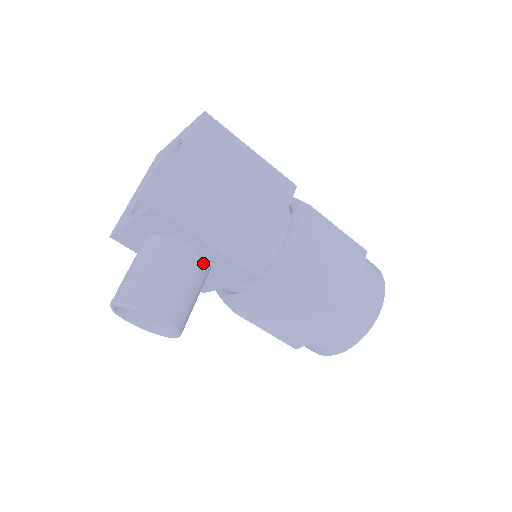
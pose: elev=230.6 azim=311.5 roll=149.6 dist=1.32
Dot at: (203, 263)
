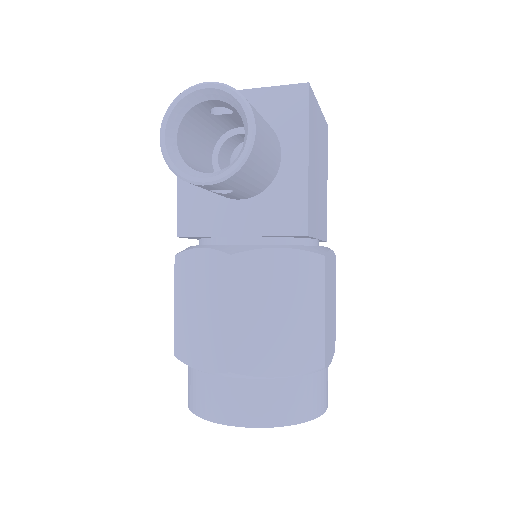
Dot at: (274, 173)
